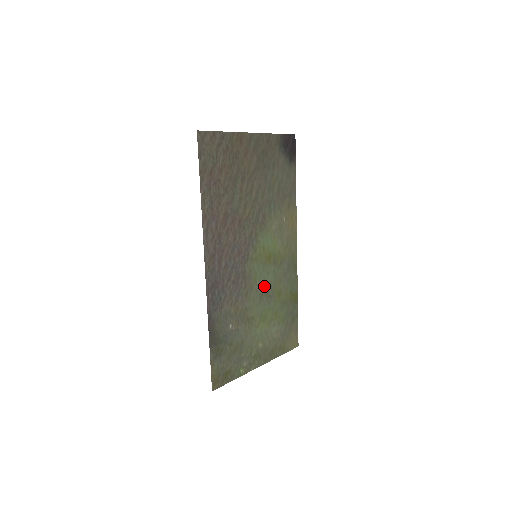
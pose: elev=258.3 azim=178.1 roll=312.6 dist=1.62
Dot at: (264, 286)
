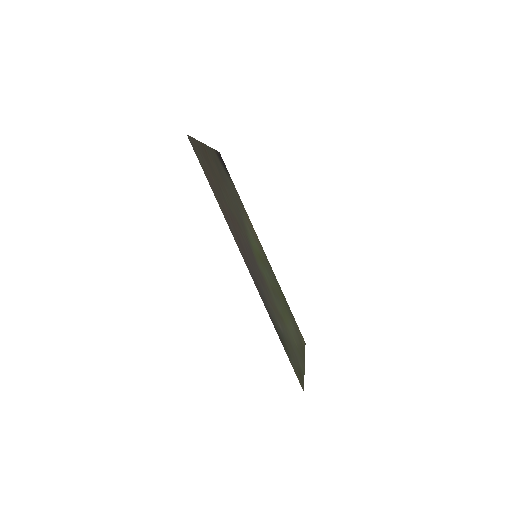
Dot at: (271, 285)
